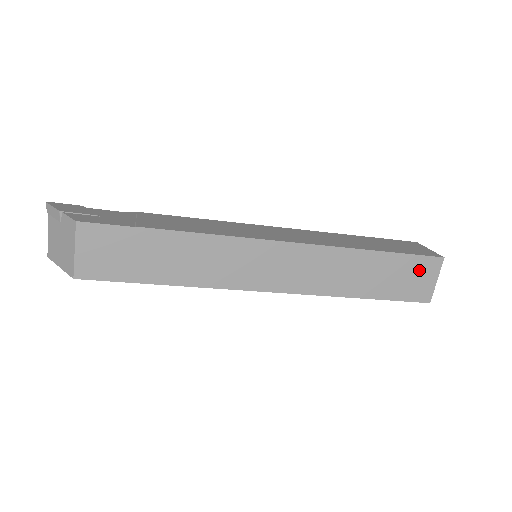
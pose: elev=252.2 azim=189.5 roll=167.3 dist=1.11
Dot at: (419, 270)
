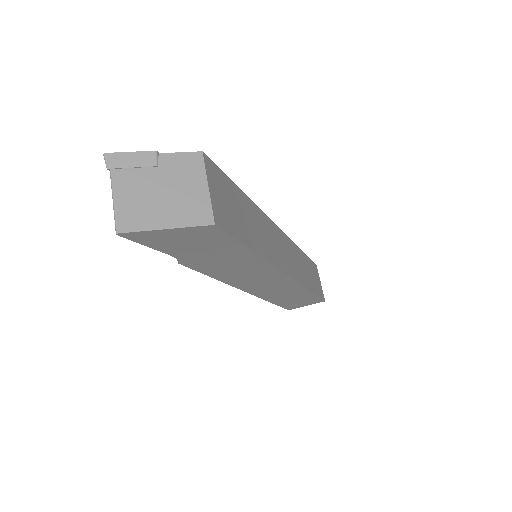
Dot at: (315, 272)
